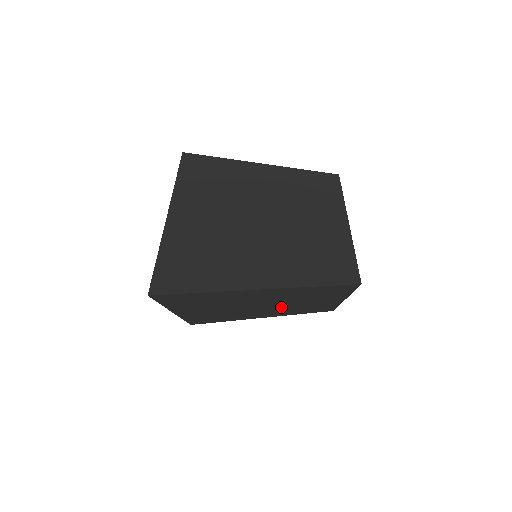
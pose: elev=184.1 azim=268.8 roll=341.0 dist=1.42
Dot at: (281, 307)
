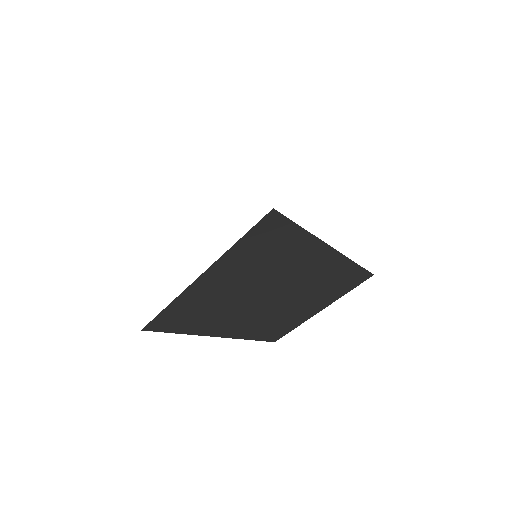
Dot at: (271, 308)
